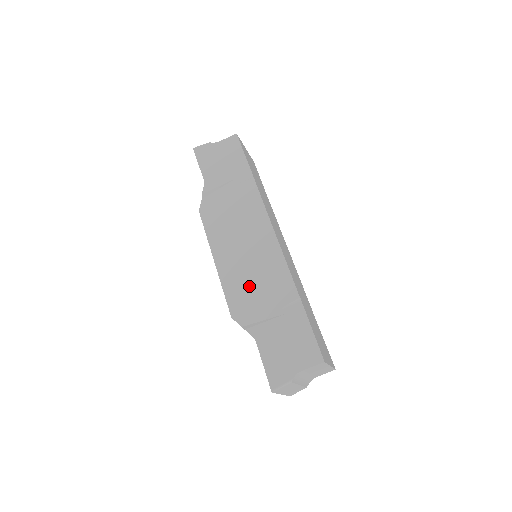
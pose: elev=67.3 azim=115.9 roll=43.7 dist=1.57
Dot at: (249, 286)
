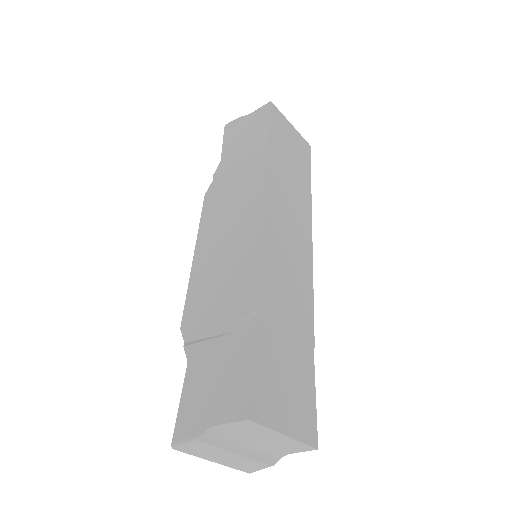
Dot at: (212, 288)
